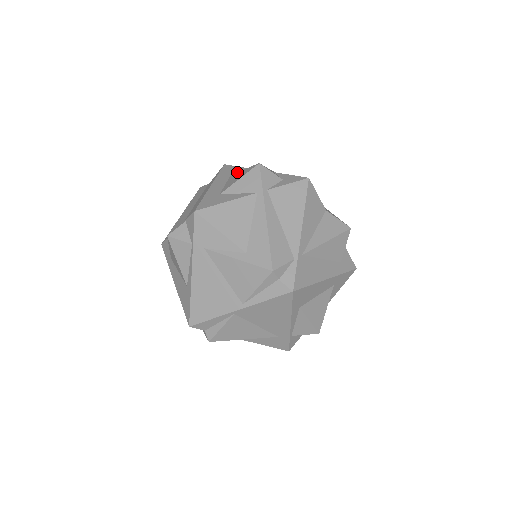
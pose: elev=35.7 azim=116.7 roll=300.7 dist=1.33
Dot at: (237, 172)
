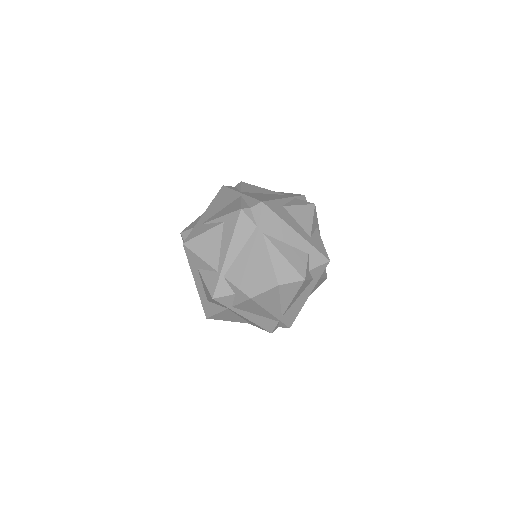
Dot at: (201, 277)
